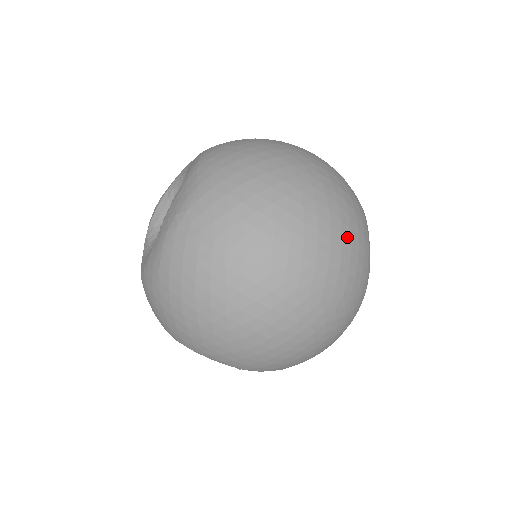
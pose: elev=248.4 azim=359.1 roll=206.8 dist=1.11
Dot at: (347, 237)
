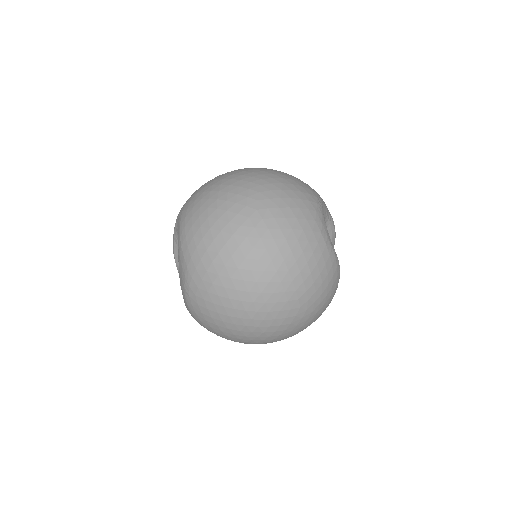
Dot at: (301, 259)
